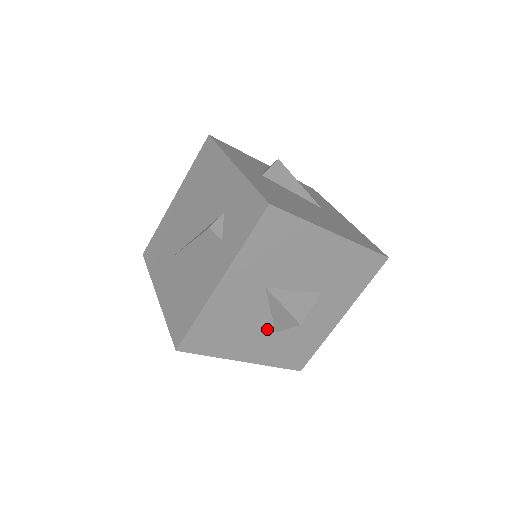
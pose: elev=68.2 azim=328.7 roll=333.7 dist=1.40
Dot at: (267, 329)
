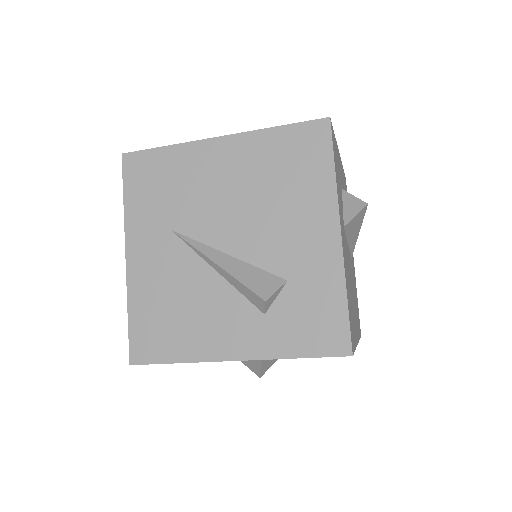
Dot at: occluded
